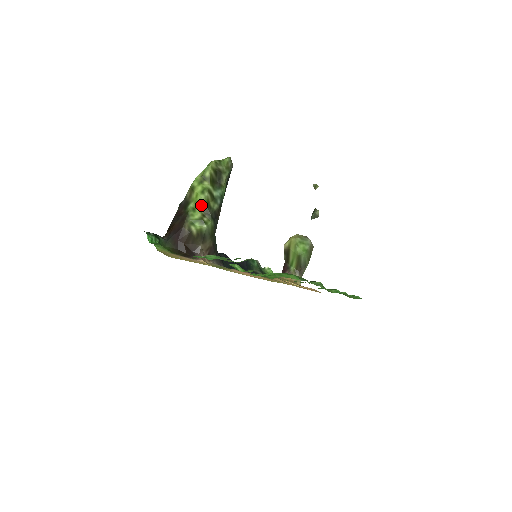
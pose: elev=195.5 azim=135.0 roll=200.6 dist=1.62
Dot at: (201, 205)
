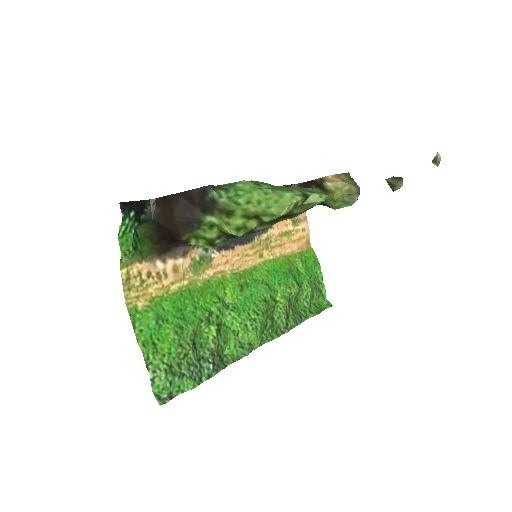
Dot at: (225, 232)
